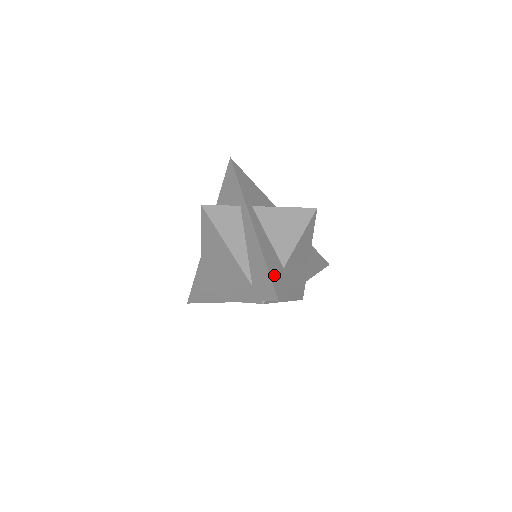
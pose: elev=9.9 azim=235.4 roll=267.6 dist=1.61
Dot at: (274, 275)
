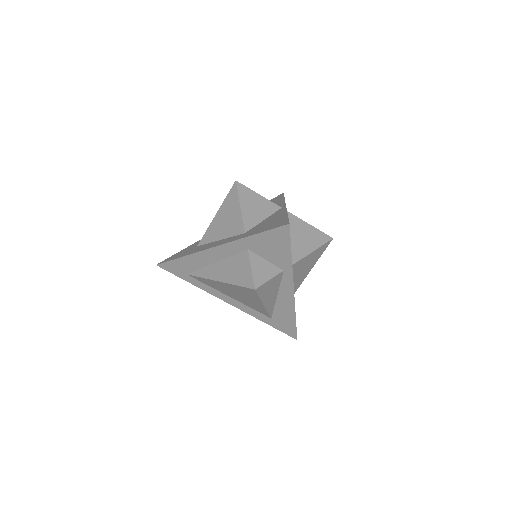
Dot at: occluded
